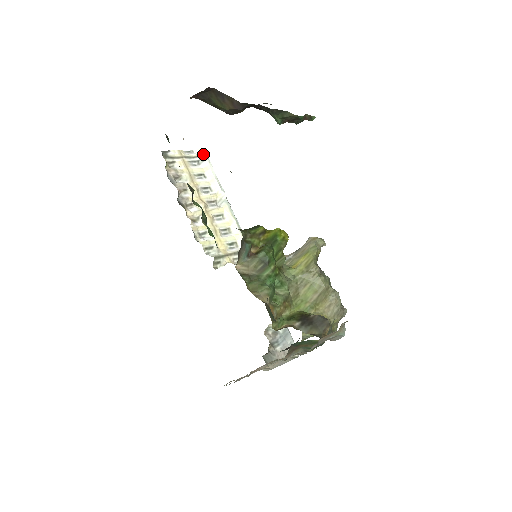
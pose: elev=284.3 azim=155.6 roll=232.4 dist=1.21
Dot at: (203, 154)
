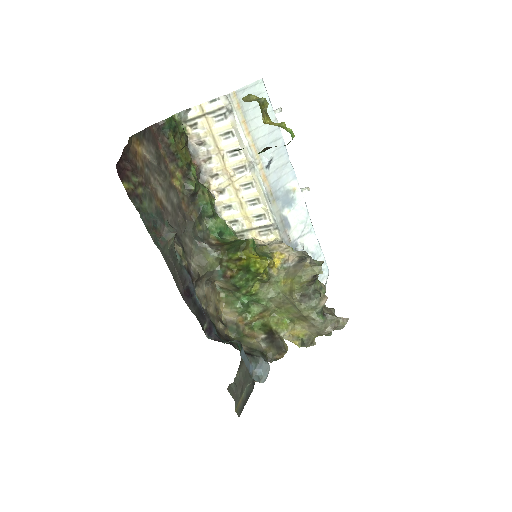
Dot at: (228, 104)
